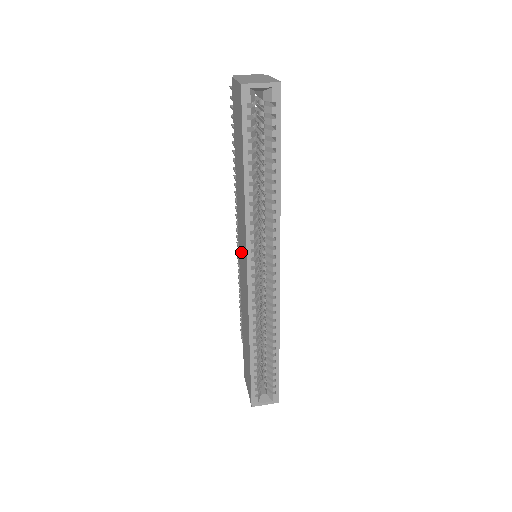
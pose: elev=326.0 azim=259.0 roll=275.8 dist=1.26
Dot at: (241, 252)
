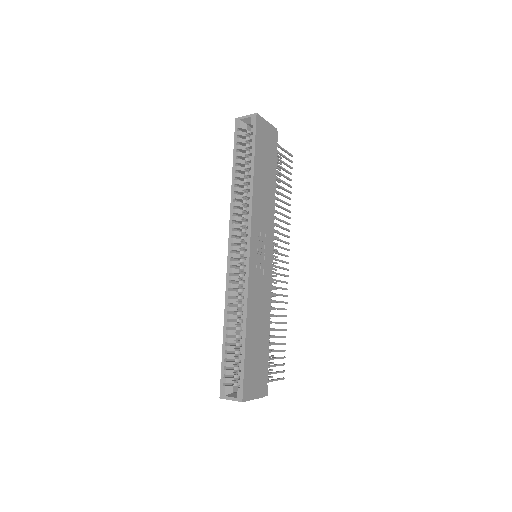
Dot at: occluded
